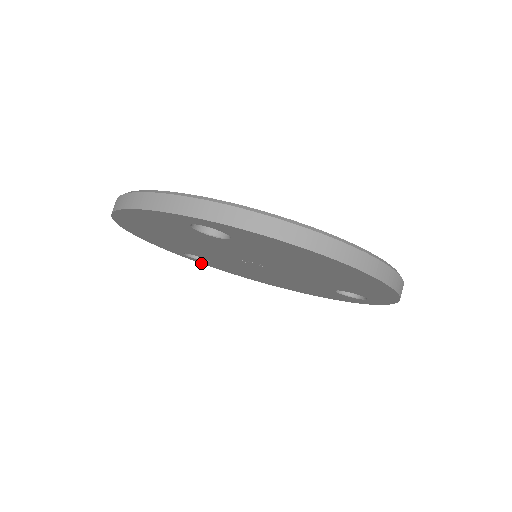
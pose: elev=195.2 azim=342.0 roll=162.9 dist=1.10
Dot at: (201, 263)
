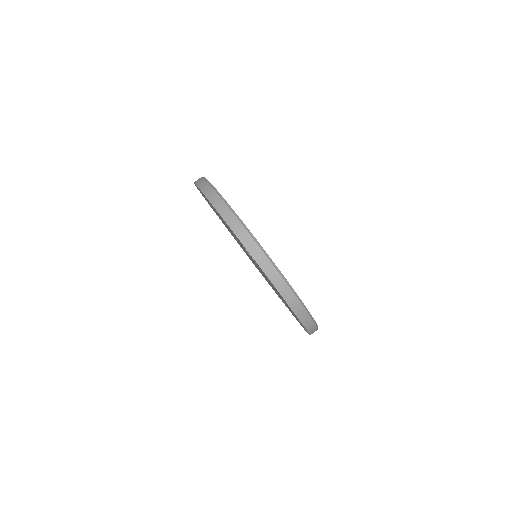
Dot at: occluded
